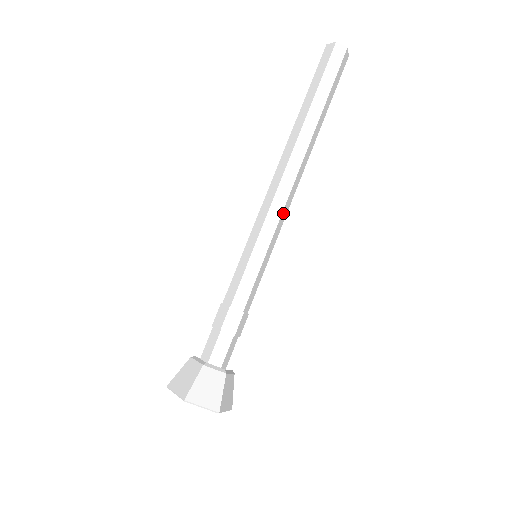
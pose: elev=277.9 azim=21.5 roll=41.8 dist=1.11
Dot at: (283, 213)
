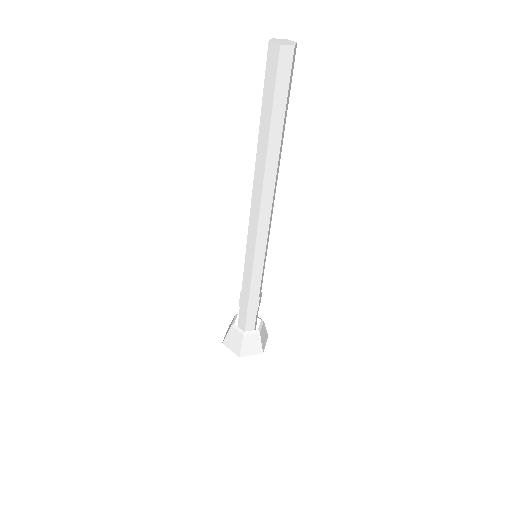
Dot at: (269, 225)
